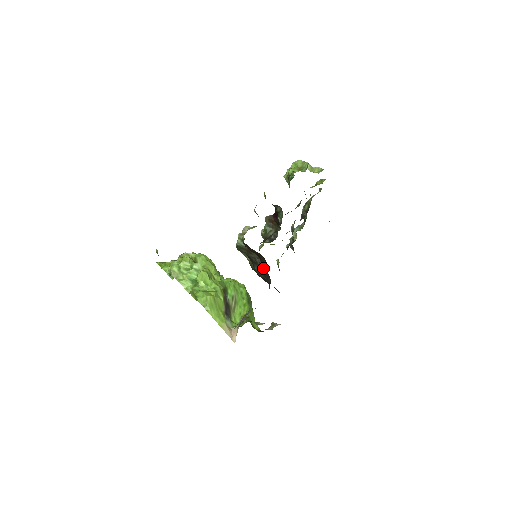
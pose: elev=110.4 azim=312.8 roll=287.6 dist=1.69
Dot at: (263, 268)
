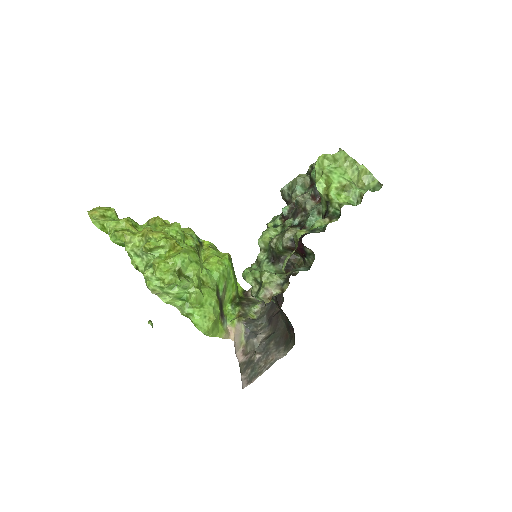
Dot at: (279, 307)
